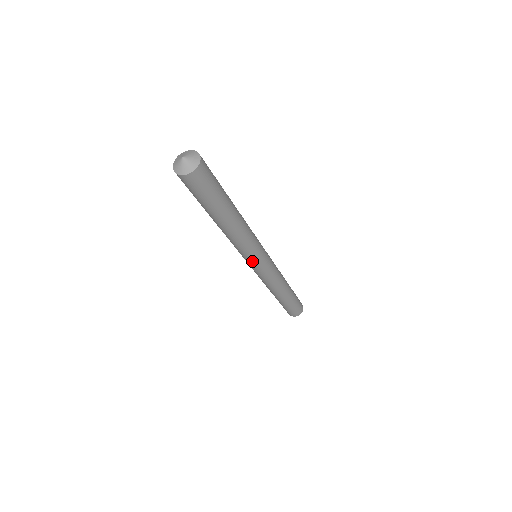
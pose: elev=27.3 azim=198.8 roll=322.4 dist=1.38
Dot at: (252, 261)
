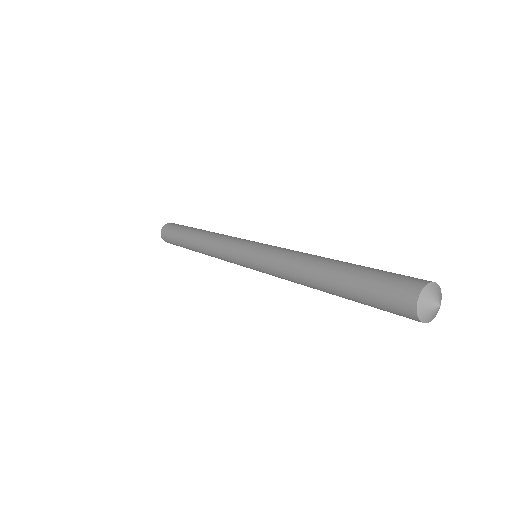
Dot at: occluded
